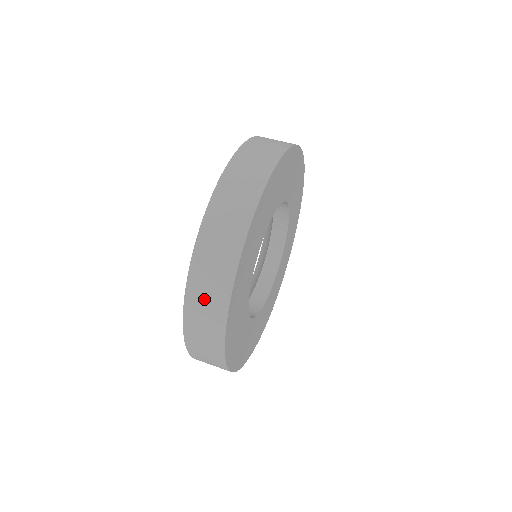
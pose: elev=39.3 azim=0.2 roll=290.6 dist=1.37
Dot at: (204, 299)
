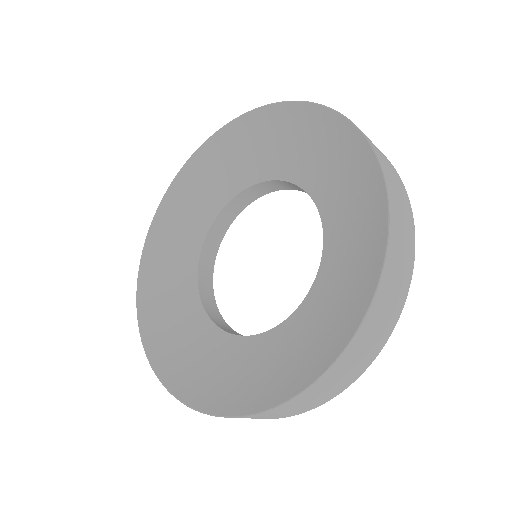
Dot at: (378, 325)
